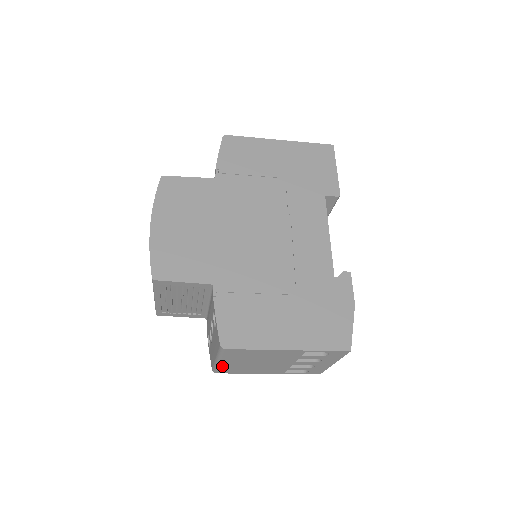
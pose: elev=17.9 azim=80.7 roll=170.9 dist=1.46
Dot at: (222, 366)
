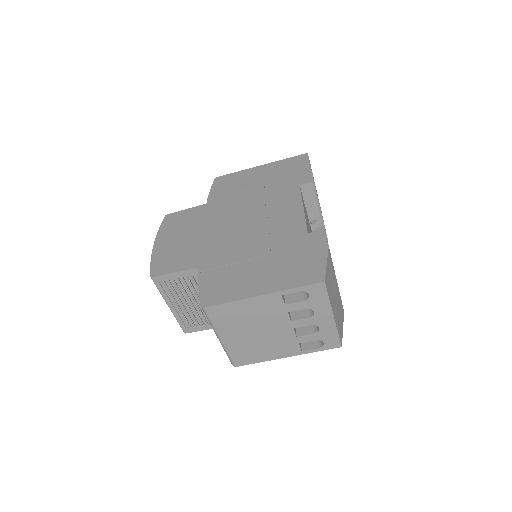
Dot at: (230, 348)
